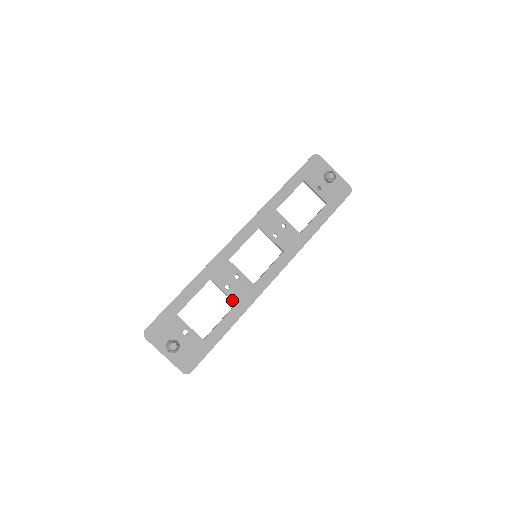
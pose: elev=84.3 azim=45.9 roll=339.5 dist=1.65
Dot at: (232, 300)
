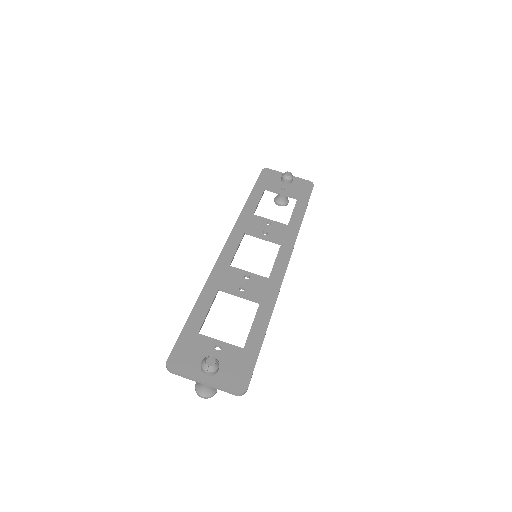
Dot at: (254, 300)
